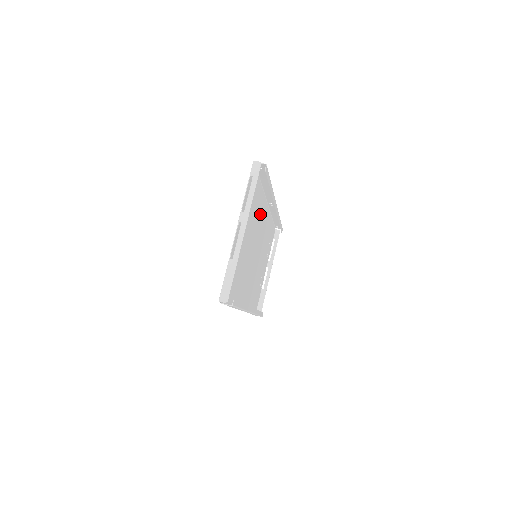
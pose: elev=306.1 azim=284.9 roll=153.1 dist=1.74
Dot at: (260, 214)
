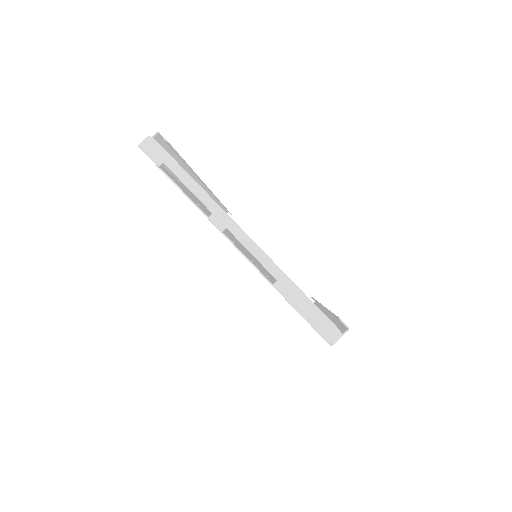
Dot at: occluded
